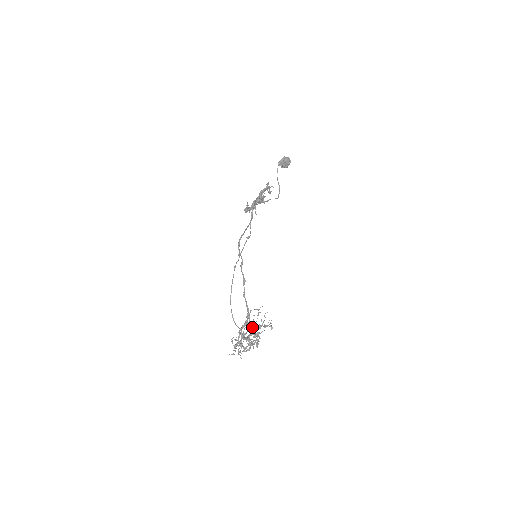
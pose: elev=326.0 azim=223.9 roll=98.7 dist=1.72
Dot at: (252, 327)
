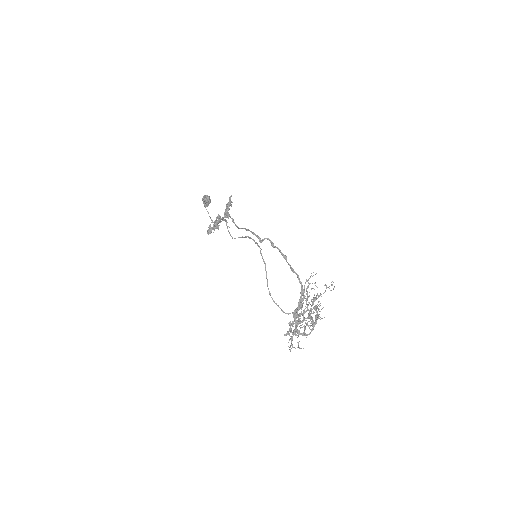
Dot at: (306, 304)
